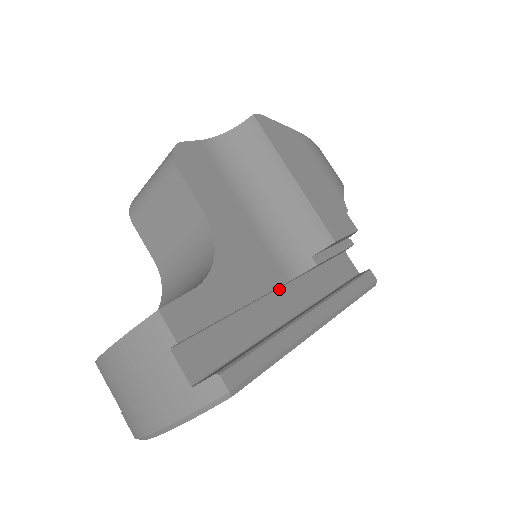
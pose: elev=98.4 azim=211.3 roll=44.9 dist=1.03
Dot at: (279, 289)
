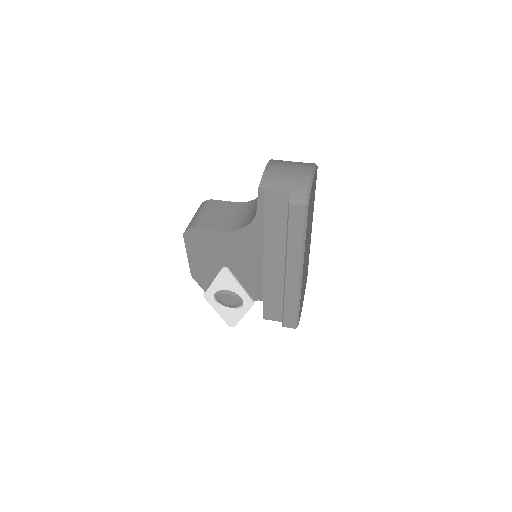
Dot at: occluded
